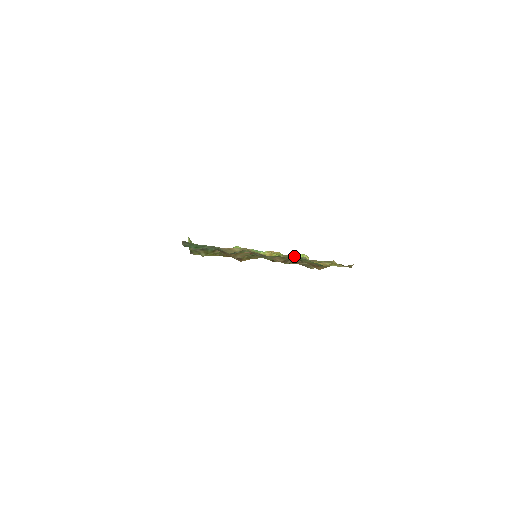
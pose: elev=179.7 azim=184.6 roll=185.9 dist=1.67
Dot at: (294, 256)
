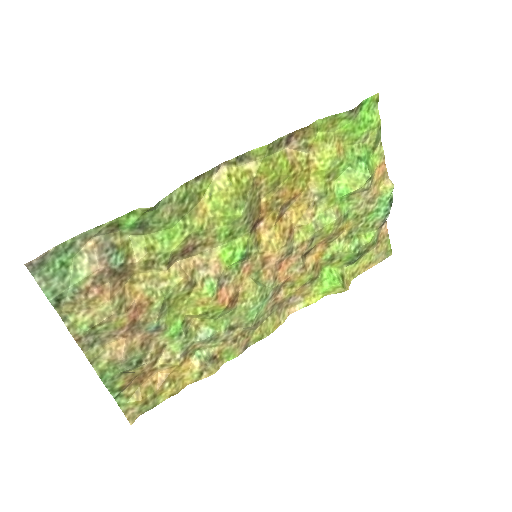
Dot at: (247, 315)
